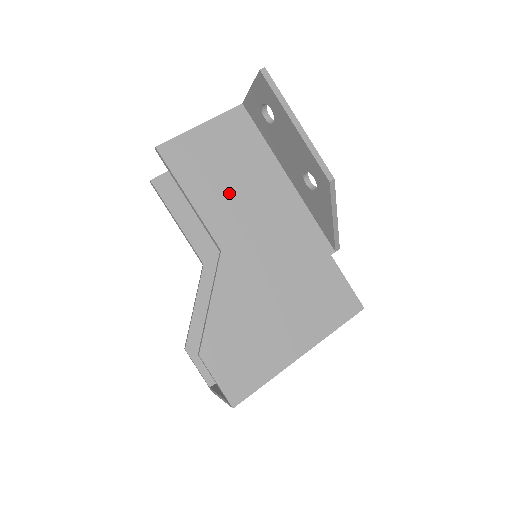
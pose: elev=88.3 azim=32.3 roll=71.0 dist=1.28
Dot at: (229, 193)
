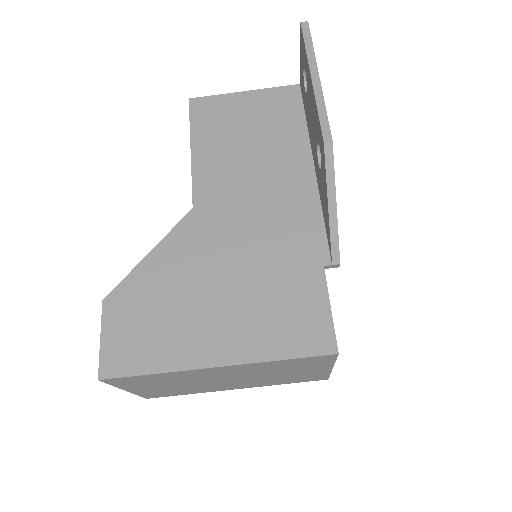
Dot at: (236, 158)
